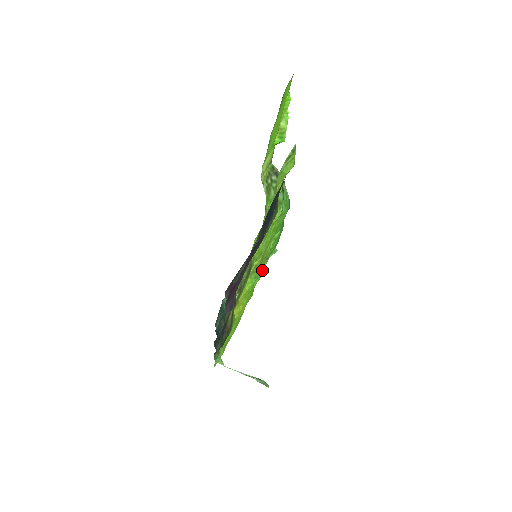
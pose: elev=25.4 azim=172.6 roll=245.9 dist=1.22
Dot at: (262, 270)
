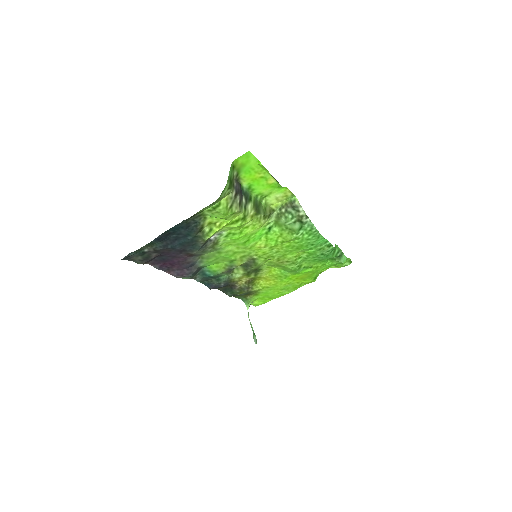
Dot at: (290, 268)
